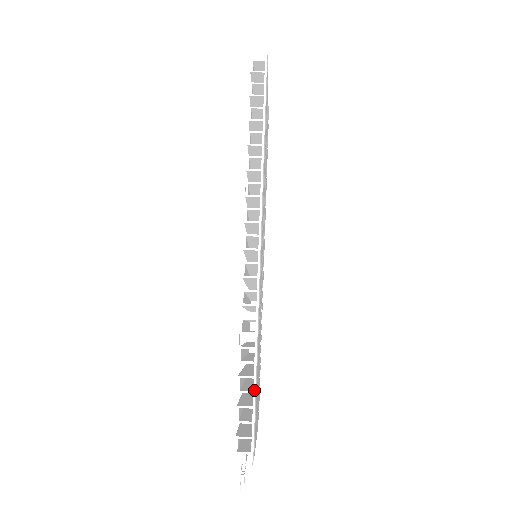
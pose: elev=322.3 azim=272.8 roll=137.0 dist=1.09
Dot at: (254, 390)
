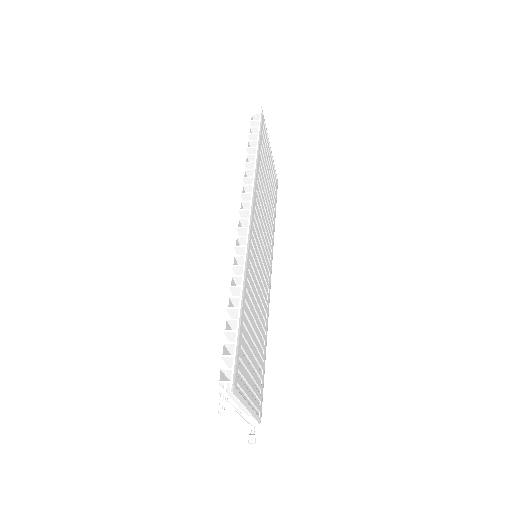
Dot at: (237, 328)
